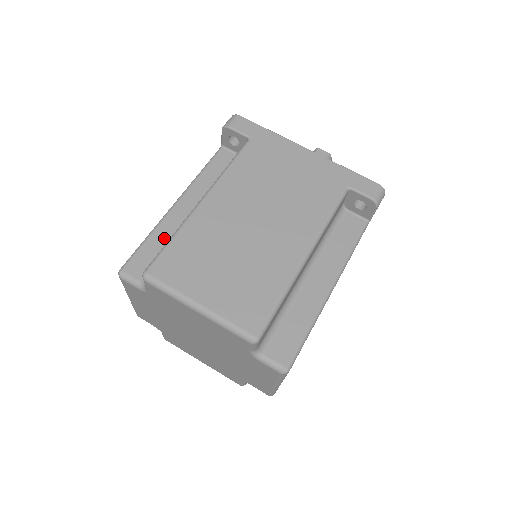
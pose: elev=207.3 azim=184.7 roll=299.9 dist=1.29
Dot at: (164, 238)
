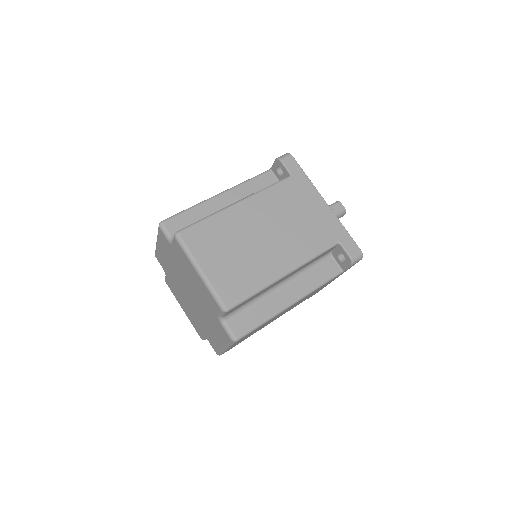
Dot at: (200, 214)
